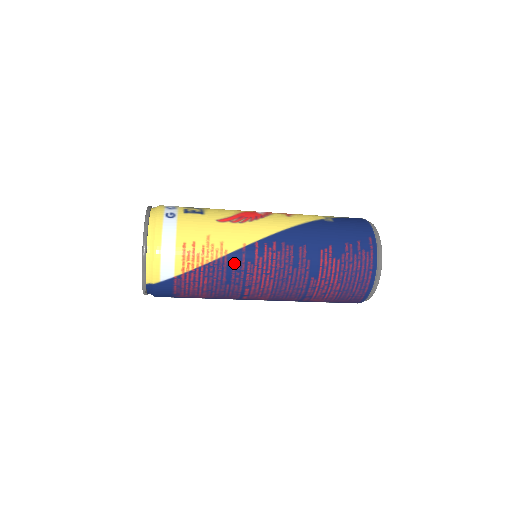
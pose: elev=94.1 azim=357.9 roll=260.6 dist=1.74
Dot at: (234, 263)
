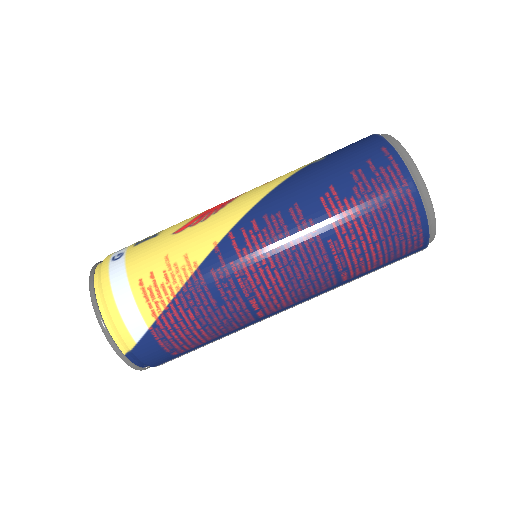
Dot at: (213, 273)
